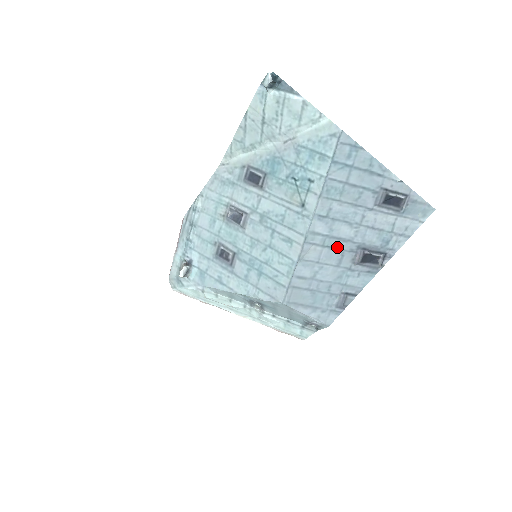
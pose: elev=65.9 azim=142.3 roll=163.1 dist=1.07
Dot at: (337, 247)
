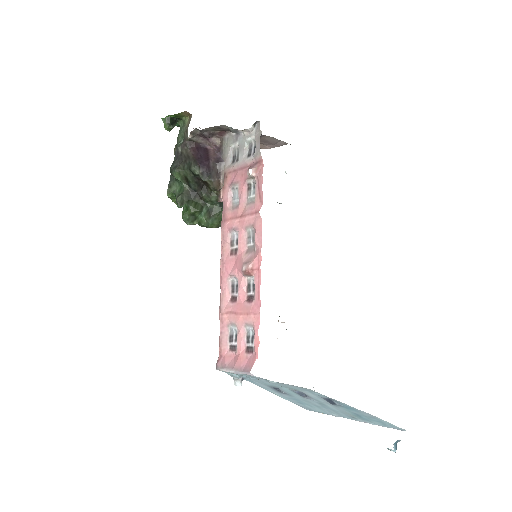
Dot at: occluded
